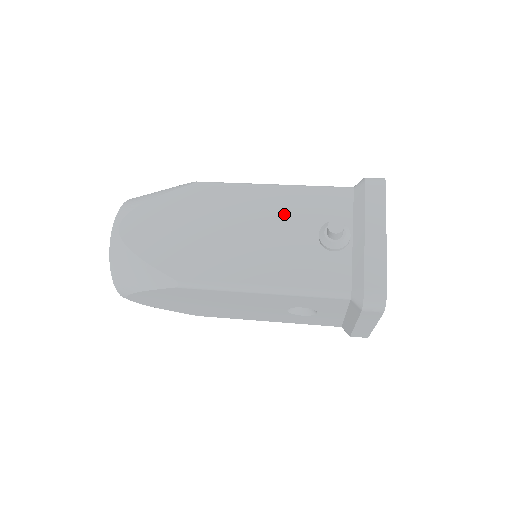
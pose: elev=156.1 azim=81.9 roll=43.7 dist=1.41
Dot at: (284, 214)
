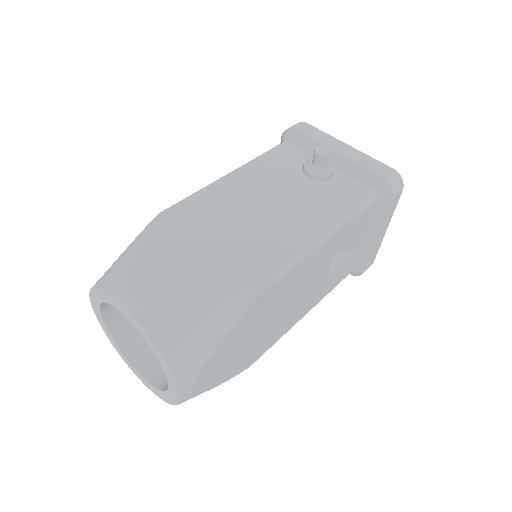
Dot at: (266, 182)
